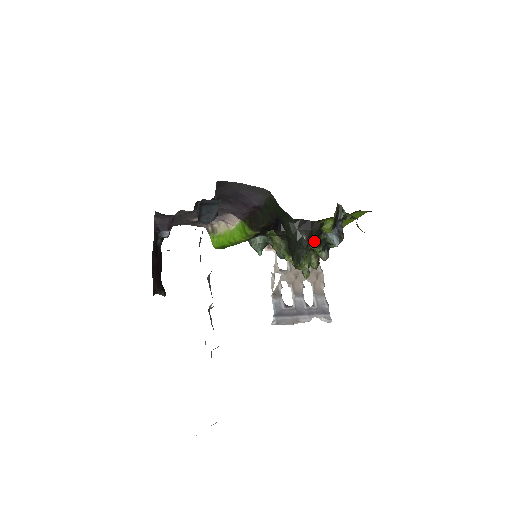
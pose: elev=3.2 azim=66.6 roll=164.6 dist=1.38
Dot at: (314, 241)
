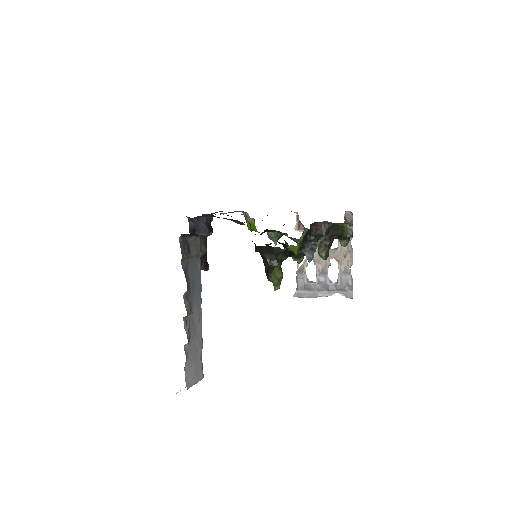
Dot at: (277, 264)
